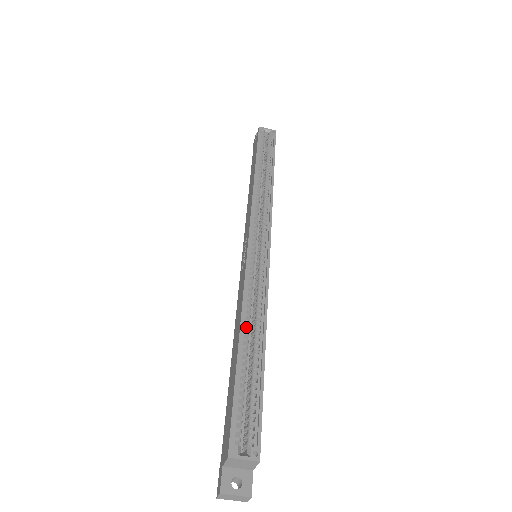
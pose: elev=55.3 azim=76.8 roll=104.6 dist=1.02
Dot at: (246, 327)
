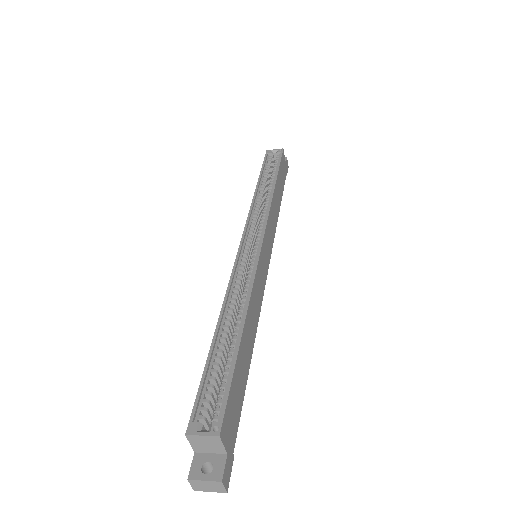
Dot at: (227, 314)
